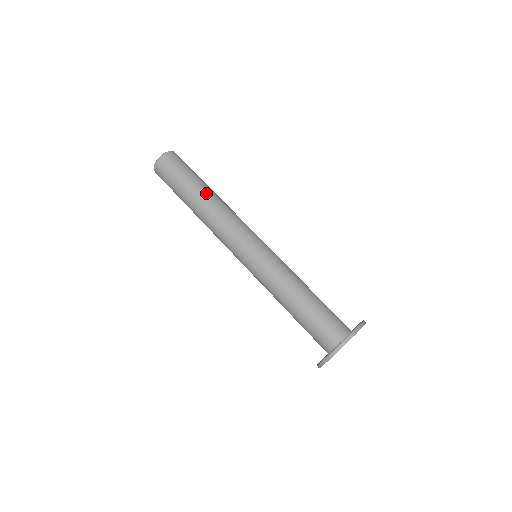
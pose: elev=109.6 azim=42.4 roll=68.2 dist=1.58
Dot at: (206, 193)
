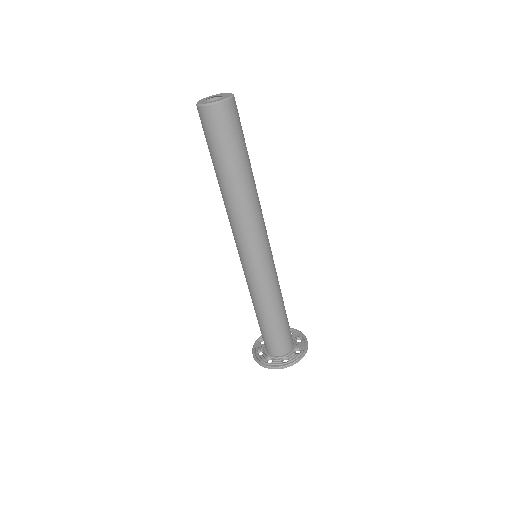
Dot at: (249, 178)
